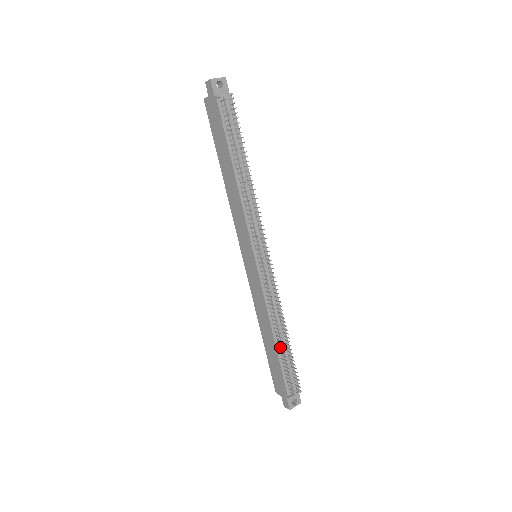
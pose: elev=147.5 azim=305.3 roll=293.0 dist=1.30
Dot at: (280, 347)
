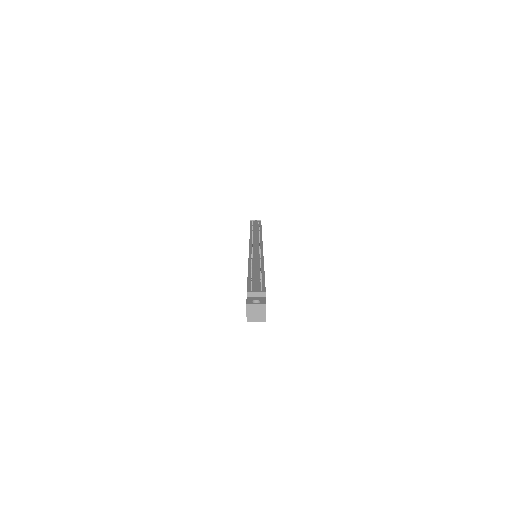
Dot at: occluded
